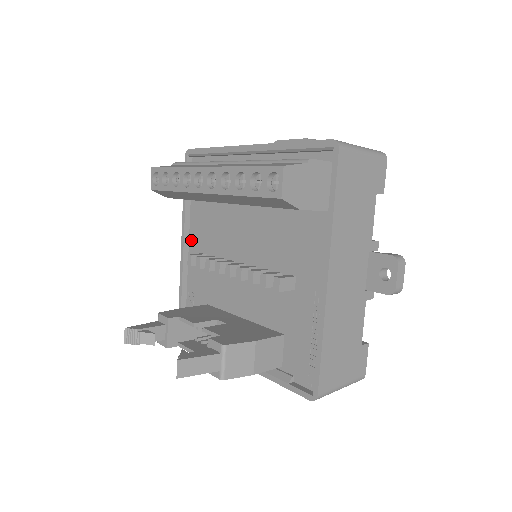
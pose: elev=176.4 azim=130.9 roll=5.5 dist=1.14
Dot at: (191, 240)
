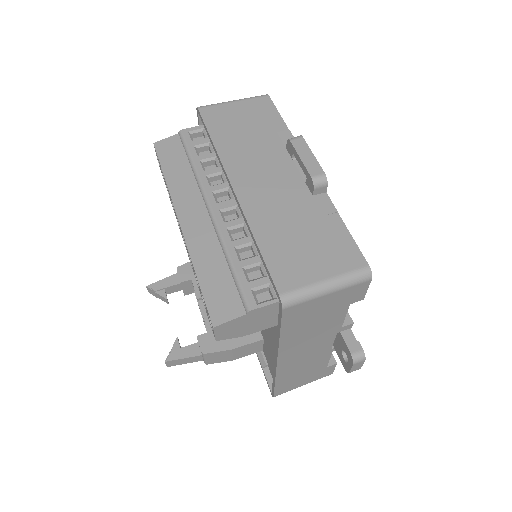
Dot at: occluded
